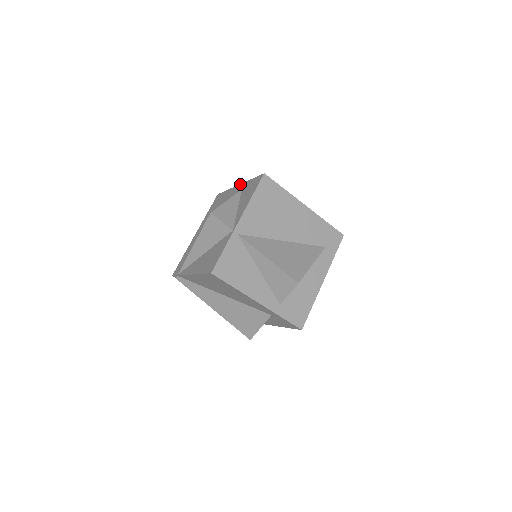
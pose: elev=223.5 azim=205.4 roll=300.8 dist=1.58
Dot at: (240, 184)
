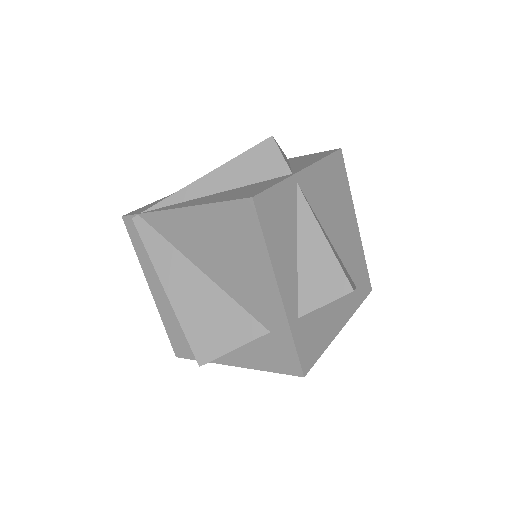
Dot at: occluded
